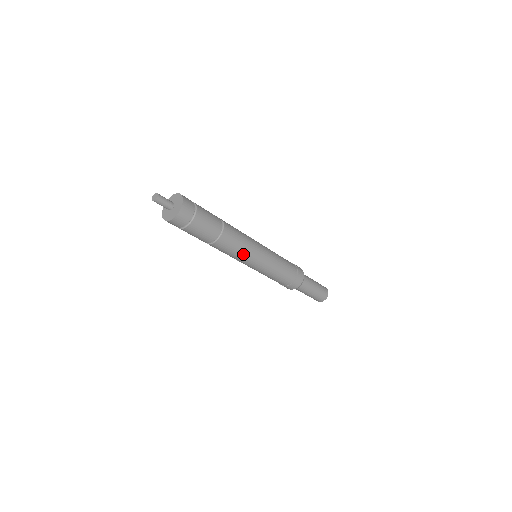
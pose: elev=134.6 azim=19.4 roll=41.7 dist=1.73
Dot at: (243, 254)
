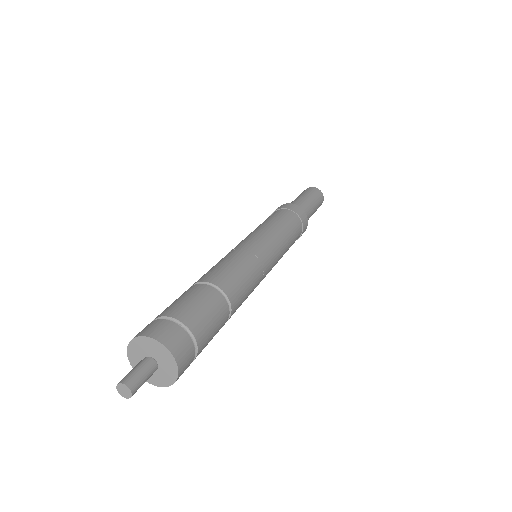
Dot at: (257, 281)
